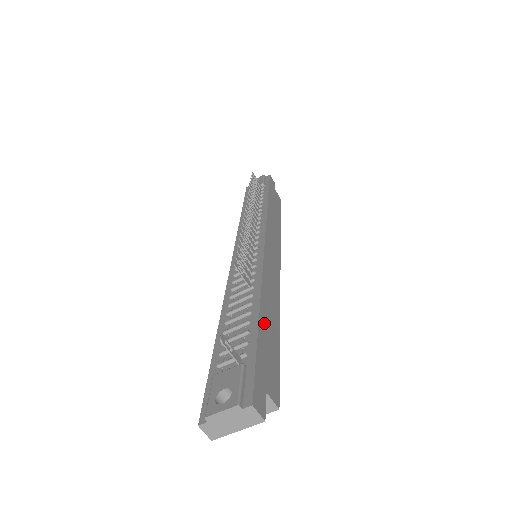
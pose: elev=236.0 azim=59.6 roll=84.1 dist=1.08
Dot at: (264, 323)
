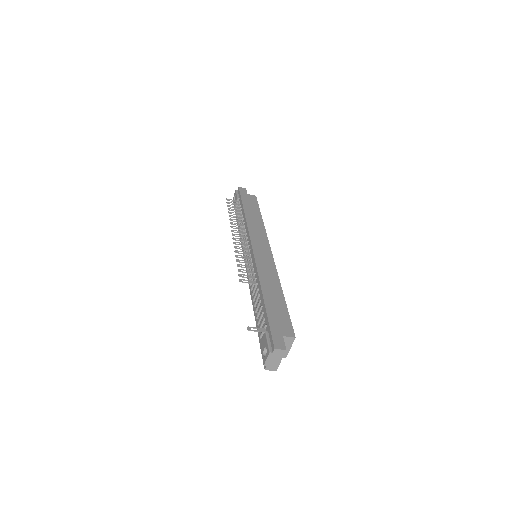
Dot at: (269, 301)
